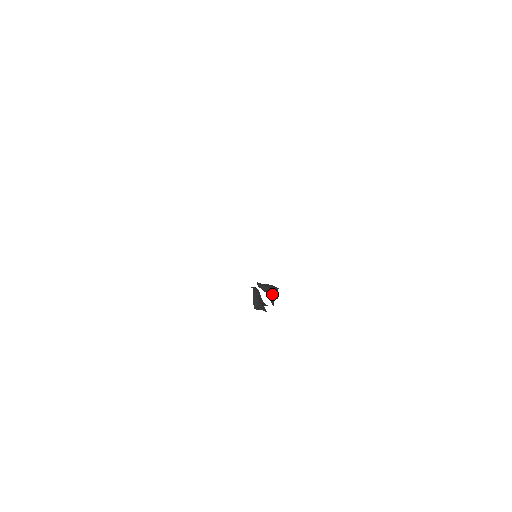
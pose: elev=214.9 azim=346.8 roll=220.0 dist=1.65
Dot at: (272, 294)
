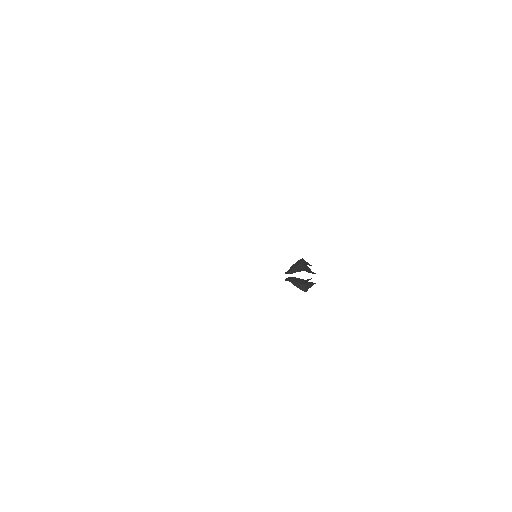
Dot at: (304, 267)
